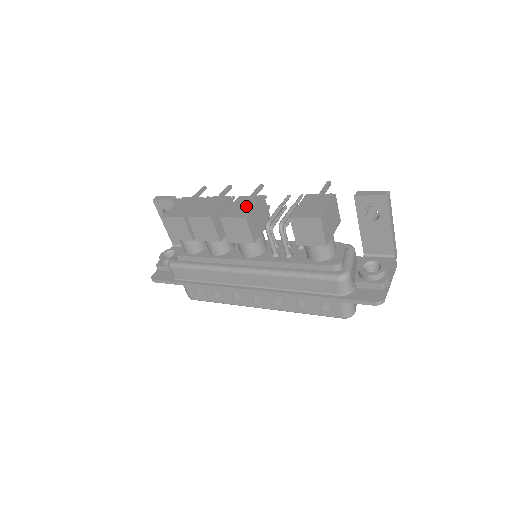
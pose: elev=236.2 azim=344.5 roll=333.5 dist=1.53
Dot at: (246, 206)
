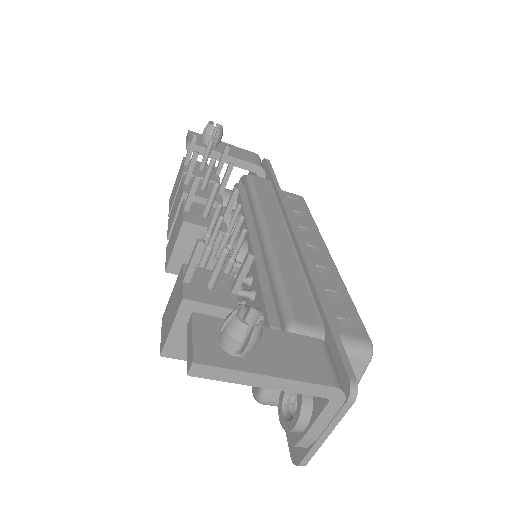
Dot at: (173, 239)
